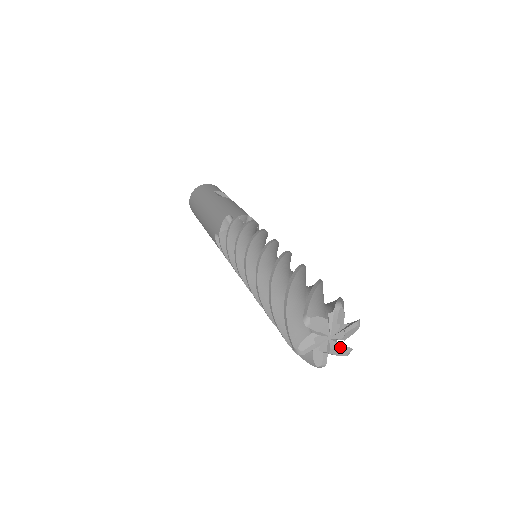
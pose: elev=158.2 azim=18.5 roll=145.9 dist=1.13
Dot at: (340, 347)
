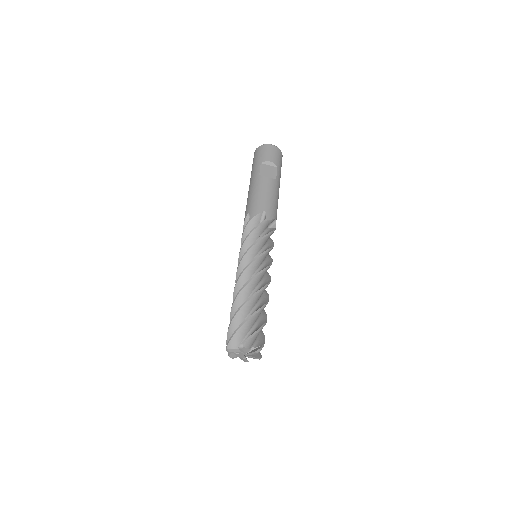
Dot at: occluded
